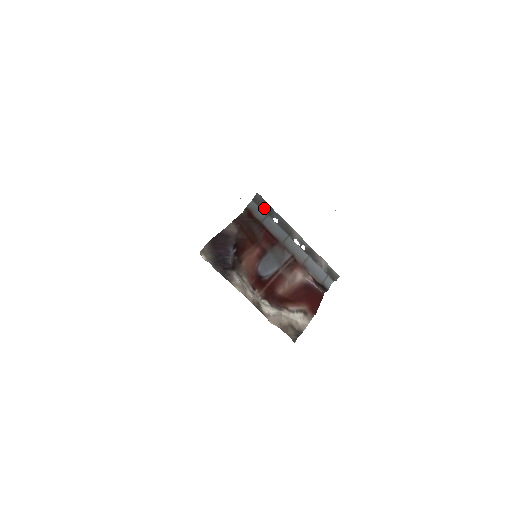
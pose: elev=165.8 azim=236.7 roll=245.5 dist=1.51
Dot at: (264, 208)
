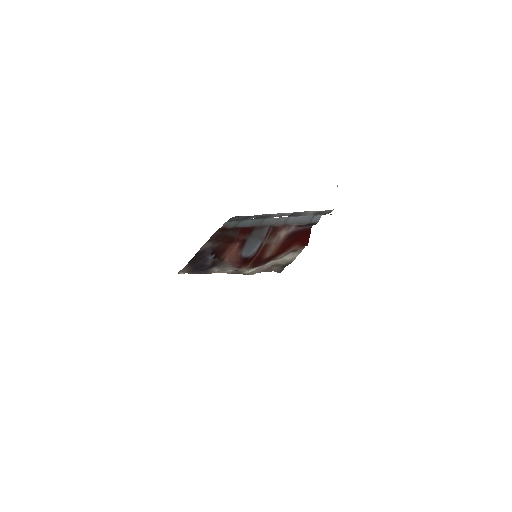
Dot at: occluded
